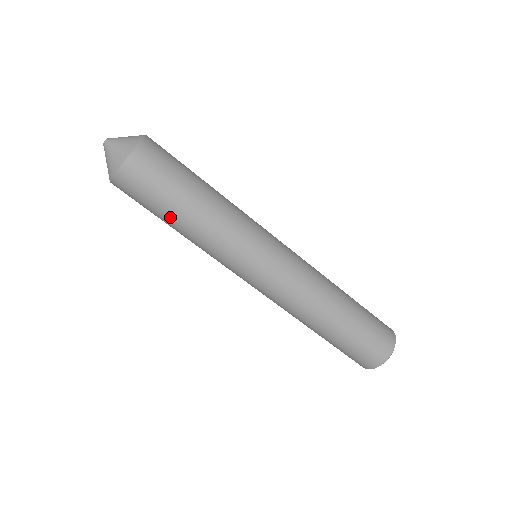
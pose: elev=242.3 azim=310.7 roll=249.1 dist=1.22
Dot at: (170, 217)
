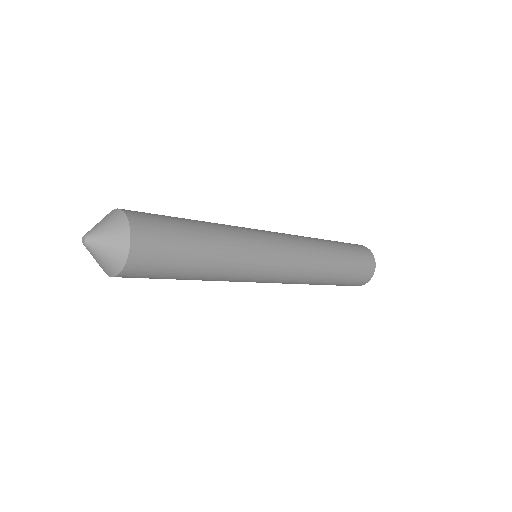
Dot at: occluded
